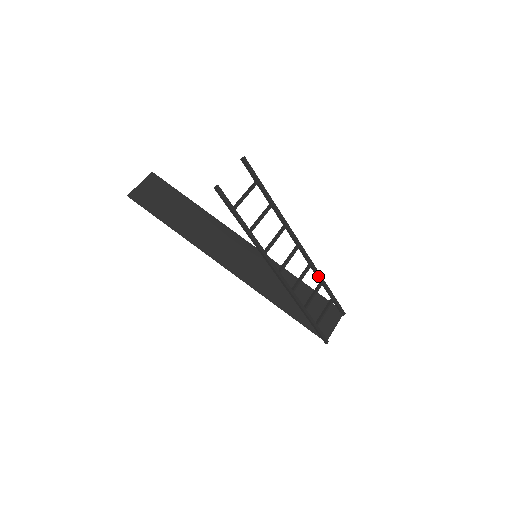
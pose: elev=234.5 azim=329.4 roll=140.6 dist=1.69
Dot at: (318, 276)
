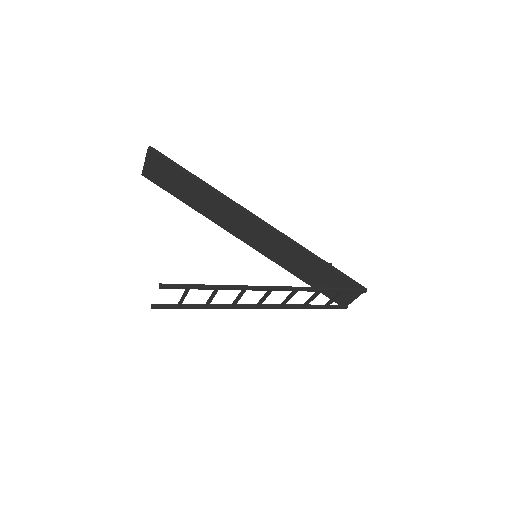
Dot at: (312, 291)
